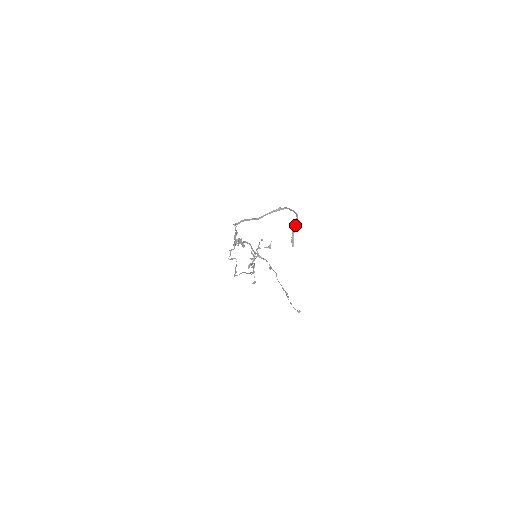
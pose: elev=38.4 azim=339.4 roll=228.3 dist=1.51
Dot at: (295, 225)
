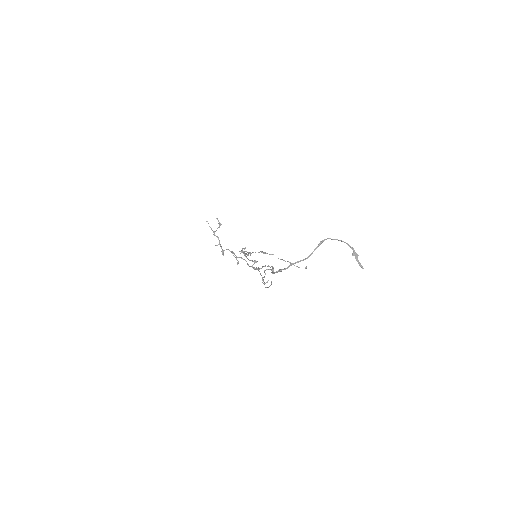
Dot at: (354, 253)
